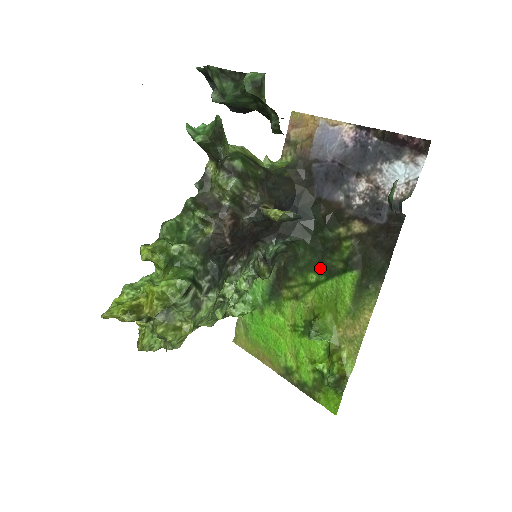
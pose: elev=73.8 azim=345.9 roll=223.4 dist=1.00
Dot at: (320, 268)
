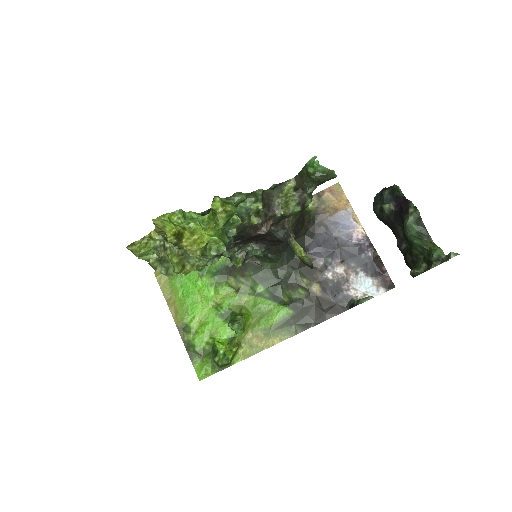
Dot at: (271, 288)
